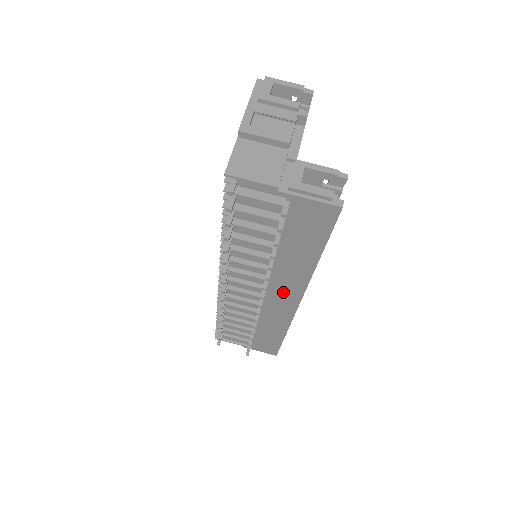
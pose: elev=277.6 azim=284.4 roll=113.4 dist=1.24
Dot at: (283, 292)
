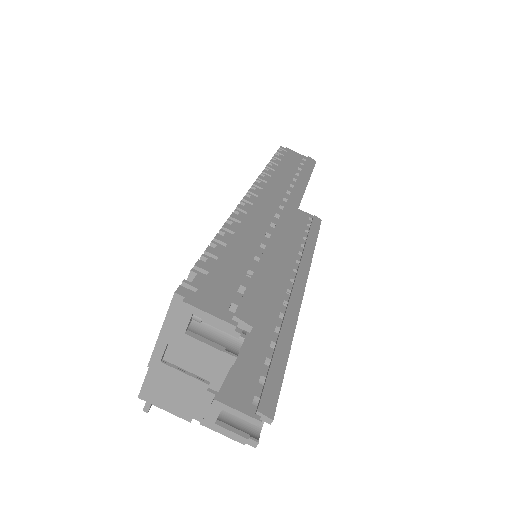
Dot at: occluded
